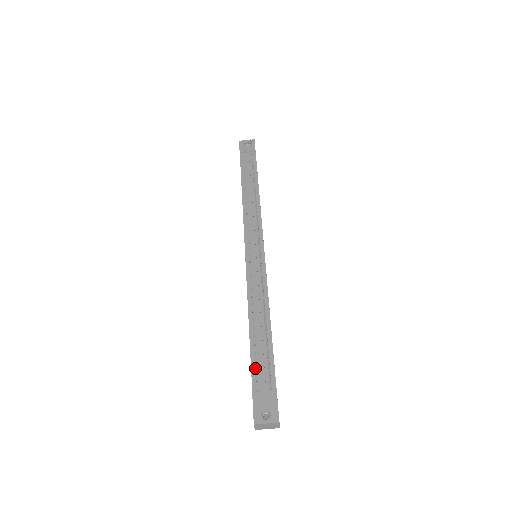
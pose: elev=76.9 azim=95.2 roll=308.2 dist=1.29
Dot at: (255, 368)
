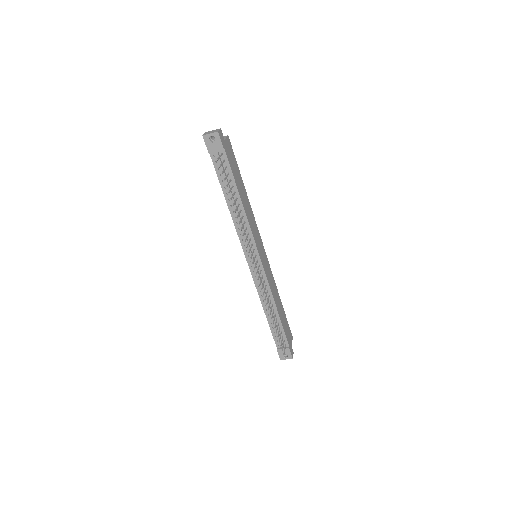
Dot at: (274, 335)
